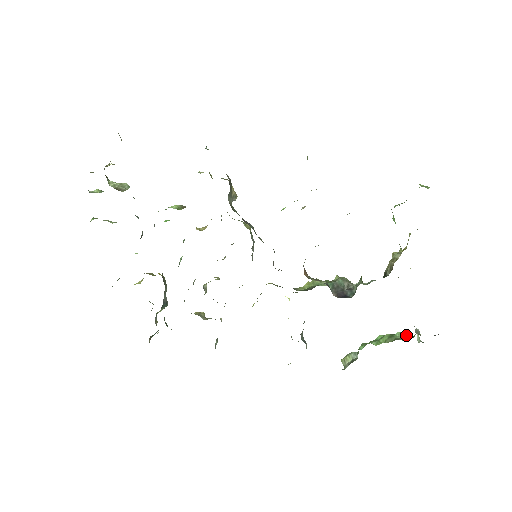
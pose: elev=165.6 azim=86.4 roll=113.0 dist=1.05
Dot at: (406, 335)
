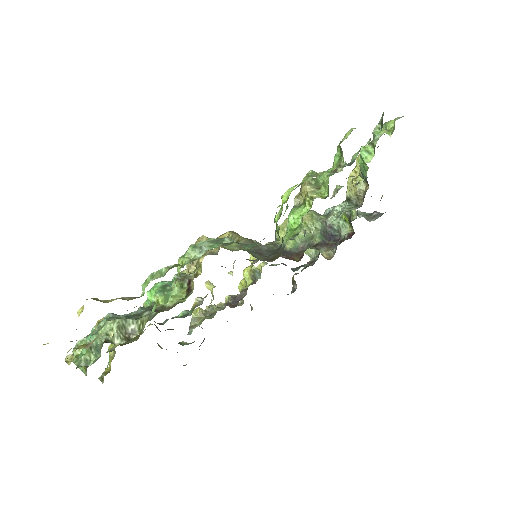
Dot at: occluded
